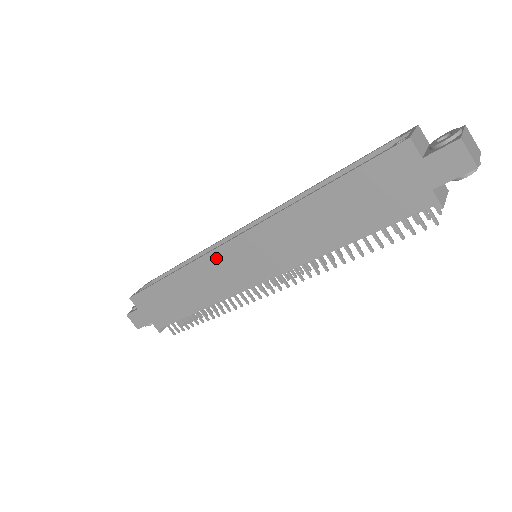
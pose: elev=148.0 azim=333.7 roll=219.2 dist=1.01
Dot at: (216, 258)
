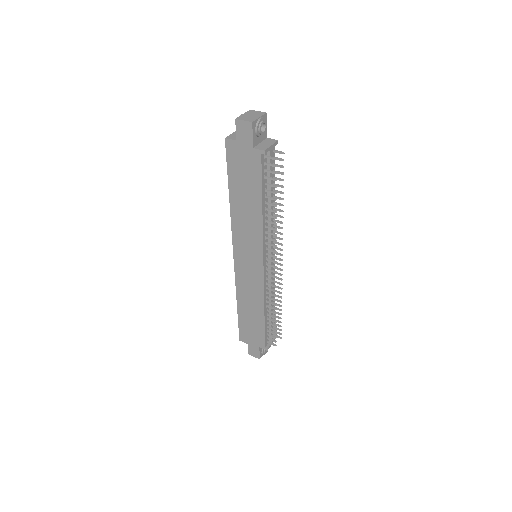
Dot at: (239, 273)
